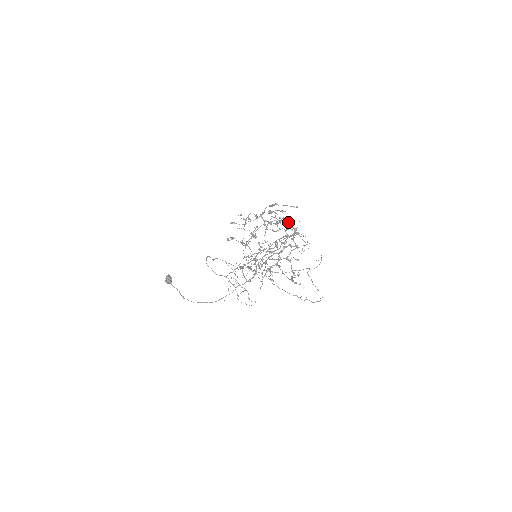
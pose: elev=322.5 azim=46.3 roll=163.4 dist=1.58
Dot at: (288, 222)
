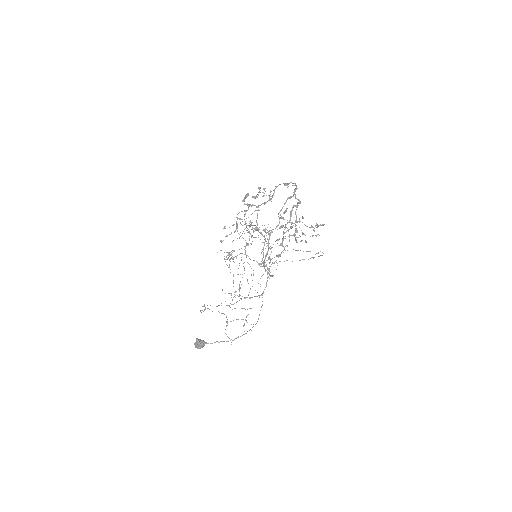
Dot at: occluded
